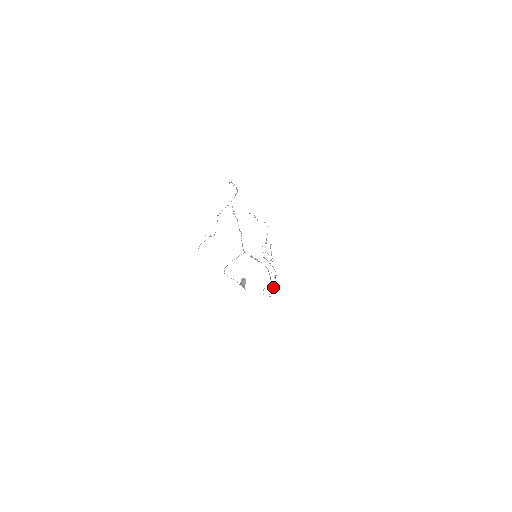
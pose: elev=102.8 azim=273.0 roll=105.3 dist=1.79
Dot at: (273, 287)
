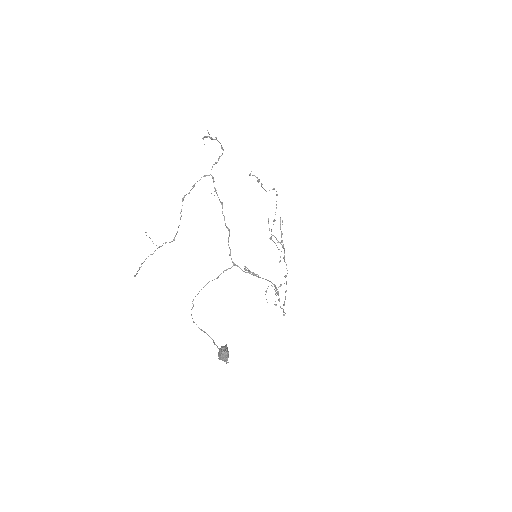
Dot at: occluded
